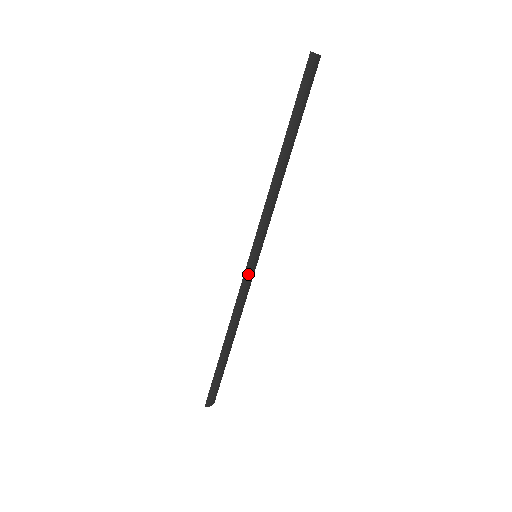
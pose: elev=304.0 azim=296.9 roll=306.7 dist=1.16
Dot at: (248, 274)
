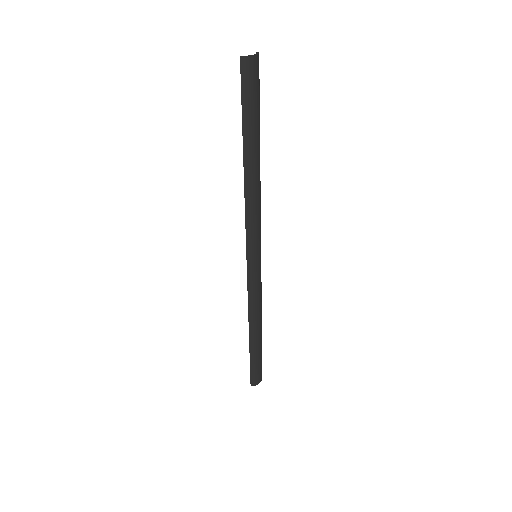
Dot at: (251, 274)
